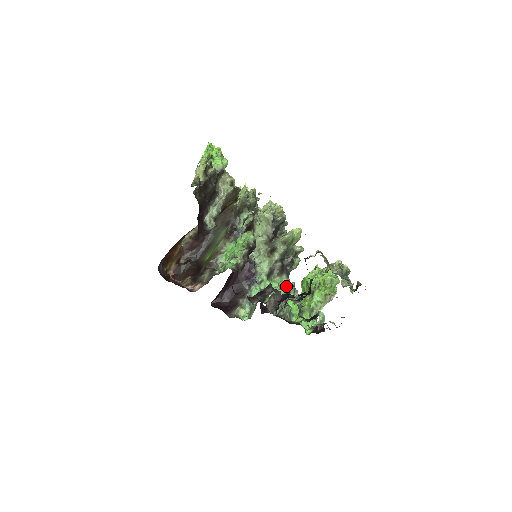
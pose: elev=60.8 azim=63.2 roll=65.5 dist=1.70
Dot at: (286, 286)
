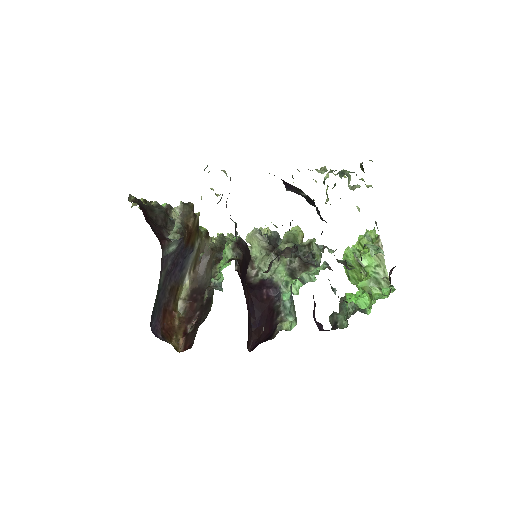
Dot at: occluded
